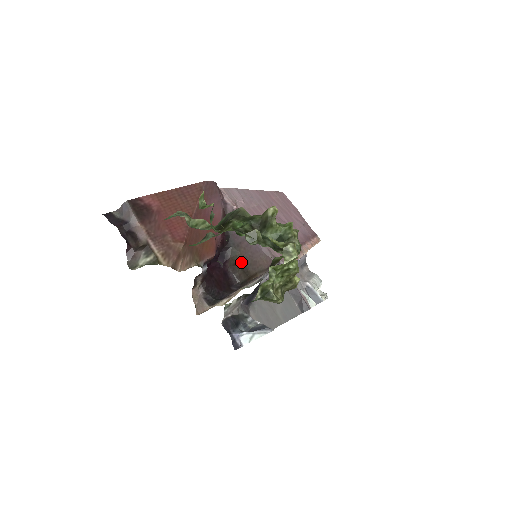
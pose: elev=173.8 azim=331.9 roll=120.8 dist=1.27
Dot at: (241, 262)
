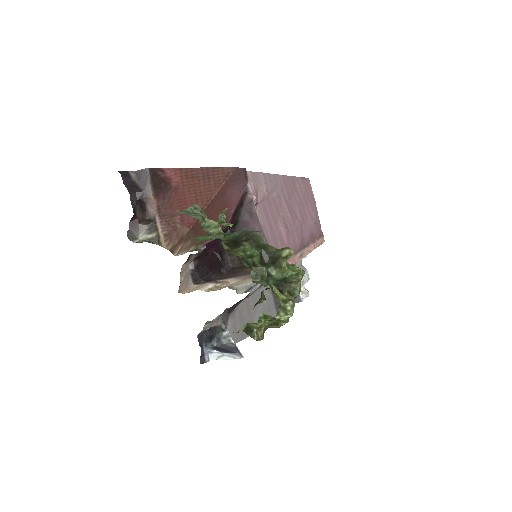
Dot at: occluded
